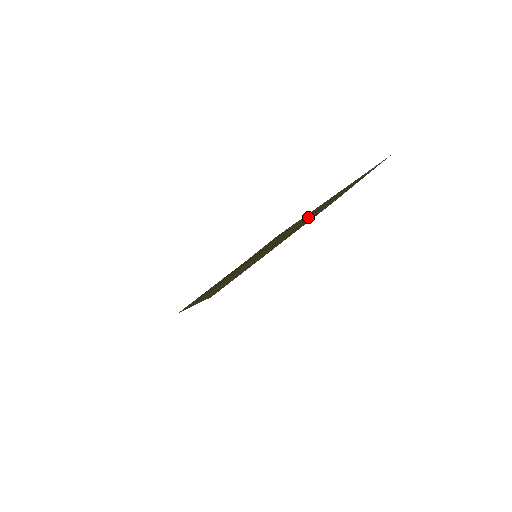
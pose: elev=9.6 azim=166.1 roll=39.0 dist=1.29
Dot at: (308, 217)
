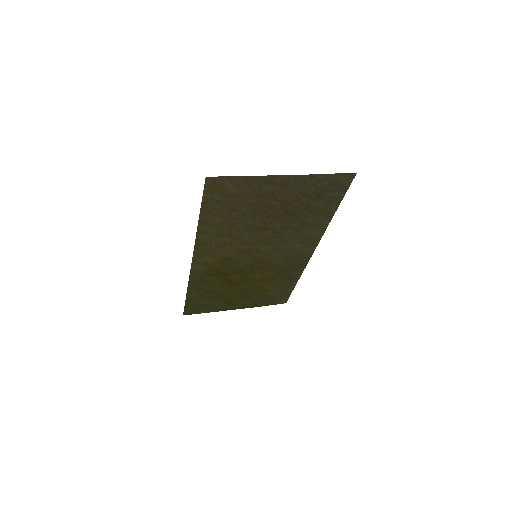
Dot at: (298, 220)
